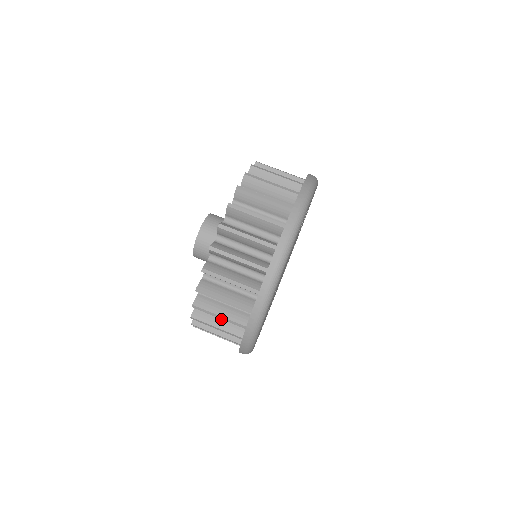
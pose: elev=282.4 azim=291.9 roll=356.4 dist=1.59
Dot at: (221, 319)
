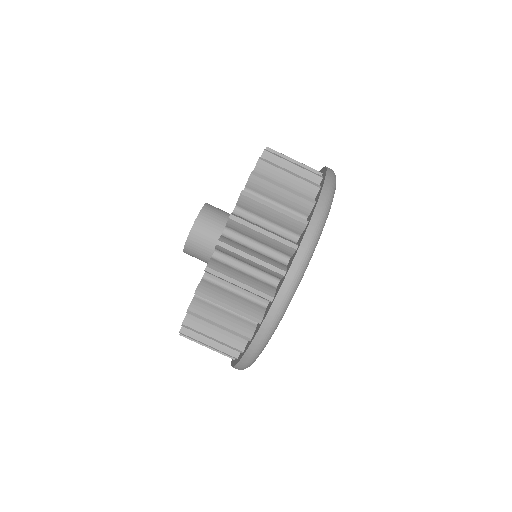
Dot at: occluded
